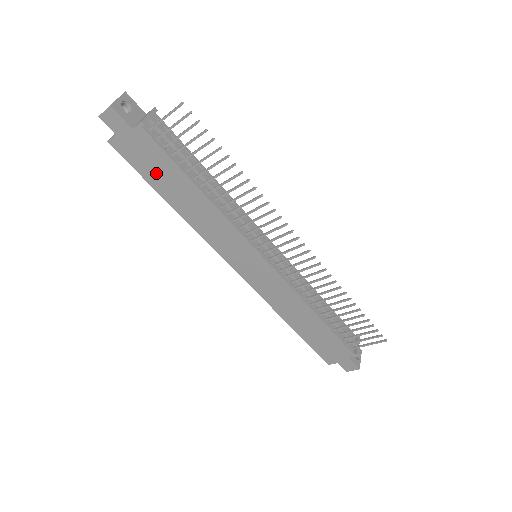
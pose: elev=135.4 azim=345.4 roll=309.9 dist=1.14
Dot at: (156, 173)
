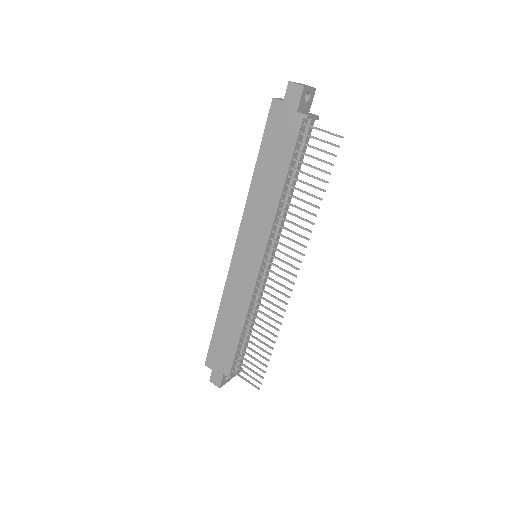
Dot at: (273, 147)
